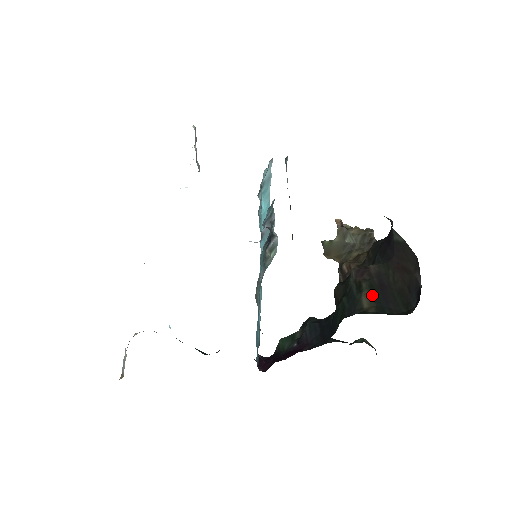
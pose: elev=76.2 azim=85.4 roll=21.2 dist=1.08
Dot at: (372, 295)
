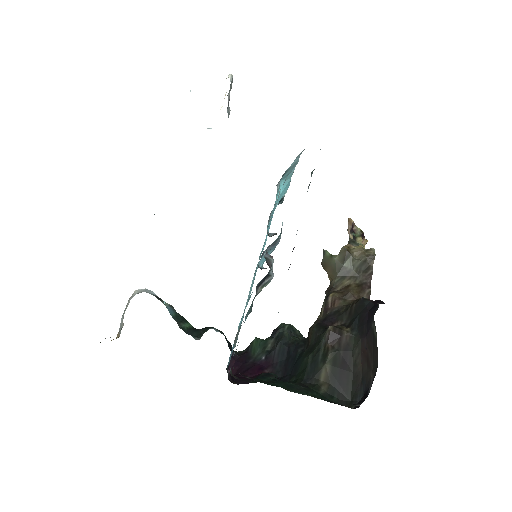
Dot at: (331, 371)
